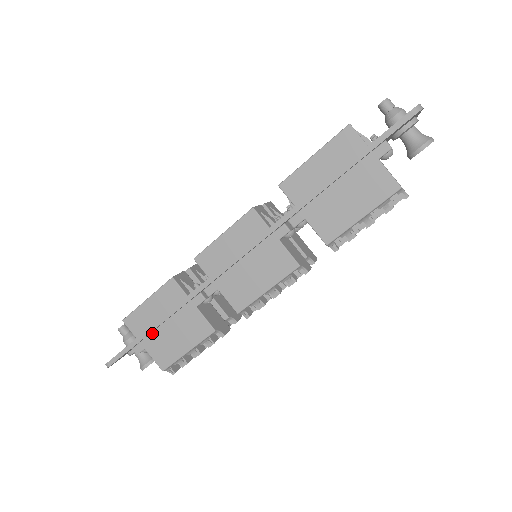
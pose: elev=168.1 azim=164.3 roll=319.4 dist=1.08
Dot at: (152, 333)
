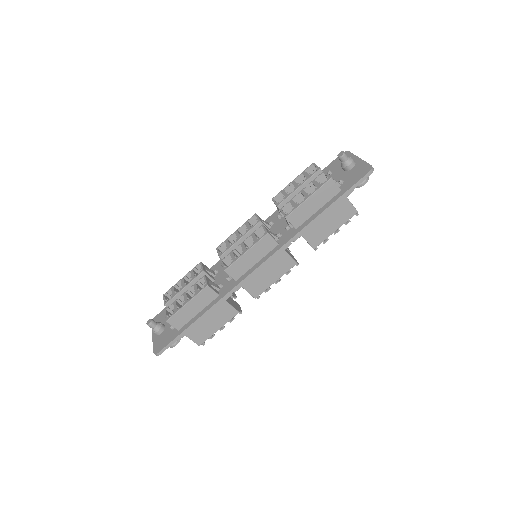
Dot at: occluded
